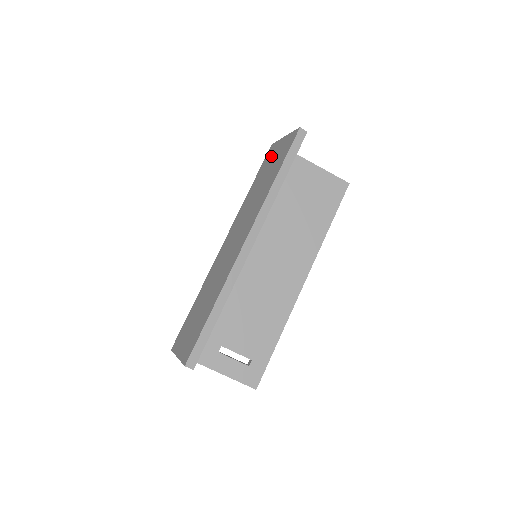
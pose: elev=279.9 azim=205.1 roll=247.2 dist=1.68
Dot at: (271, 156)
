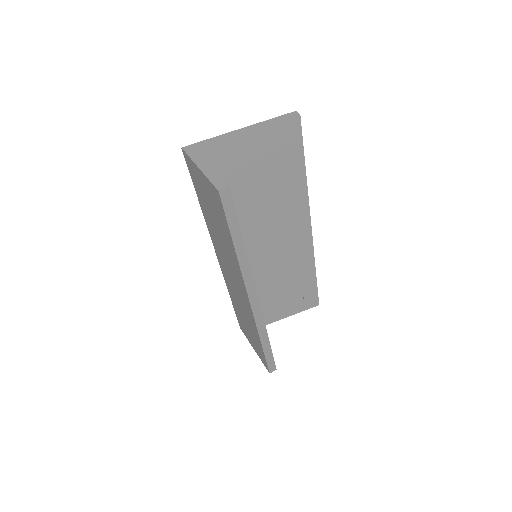
Dot at: (198, 183)
